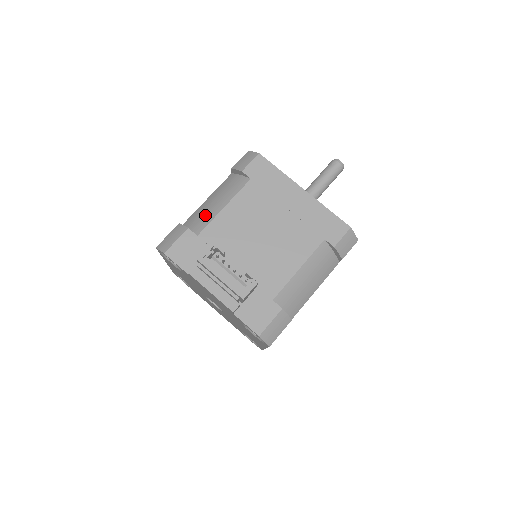
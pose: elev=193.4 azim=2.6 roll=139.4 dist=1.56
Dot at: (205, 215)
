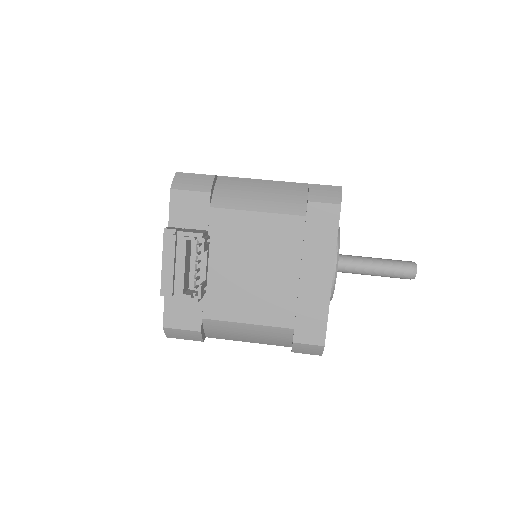
Dot at: (239, 196)
